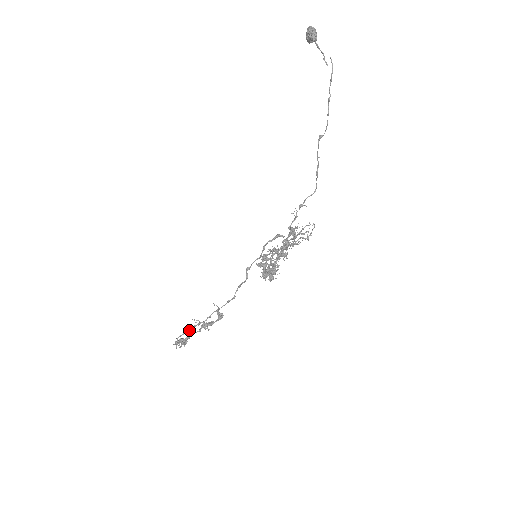
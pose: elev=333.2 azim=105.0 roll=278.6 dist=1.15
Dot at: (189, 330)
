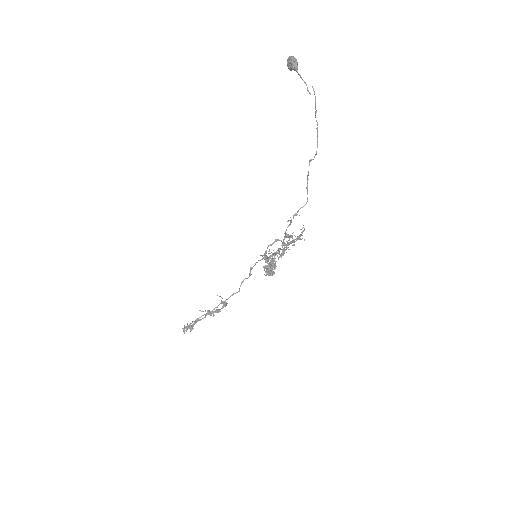
Dot at: occluded
